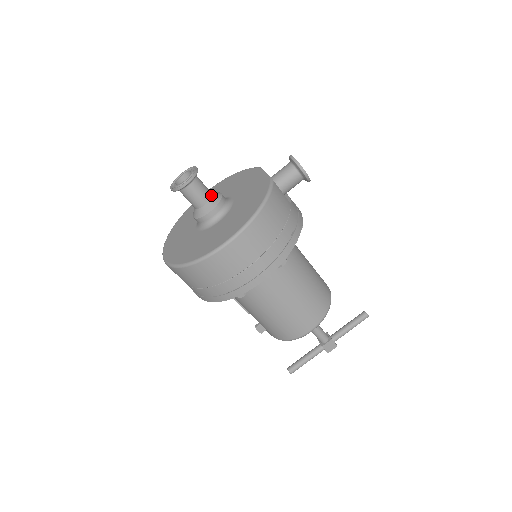
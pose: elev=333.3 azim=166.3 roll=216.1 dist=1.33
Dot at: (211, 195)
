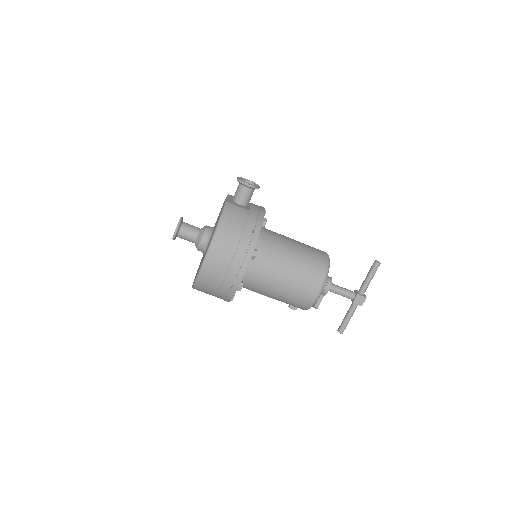
Dot at: (199, 230)
